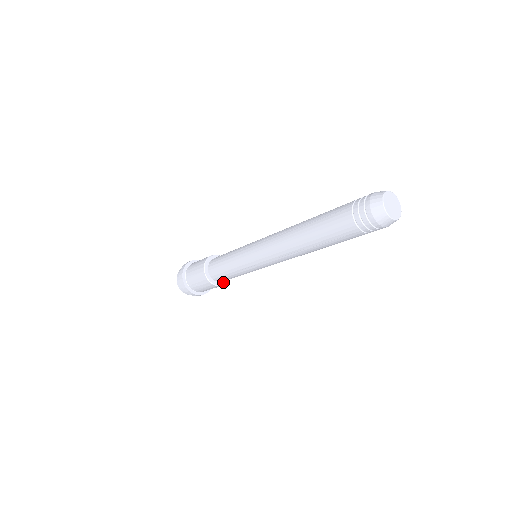
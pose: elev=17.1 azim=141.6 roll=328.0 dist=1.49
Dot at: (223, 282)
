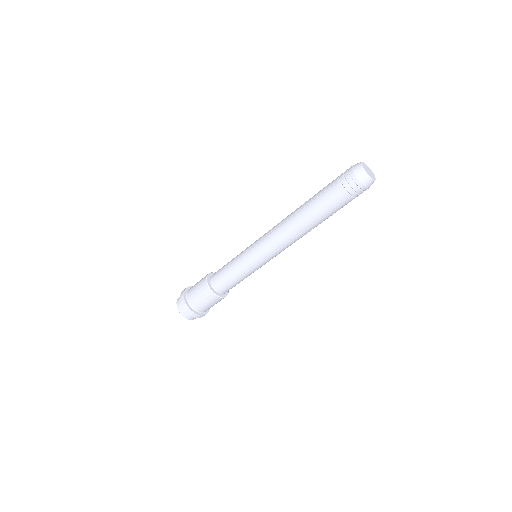
Dot at: (225, 294)
